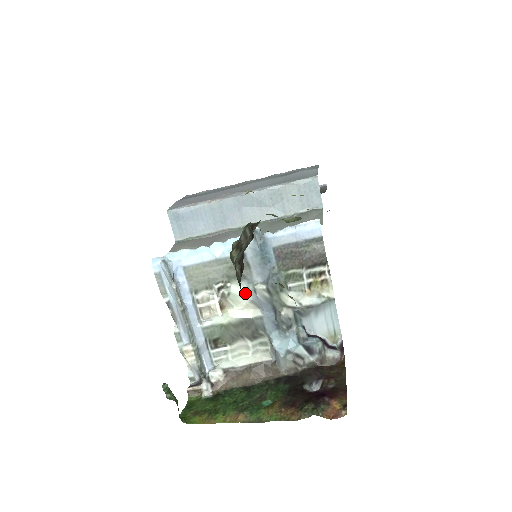
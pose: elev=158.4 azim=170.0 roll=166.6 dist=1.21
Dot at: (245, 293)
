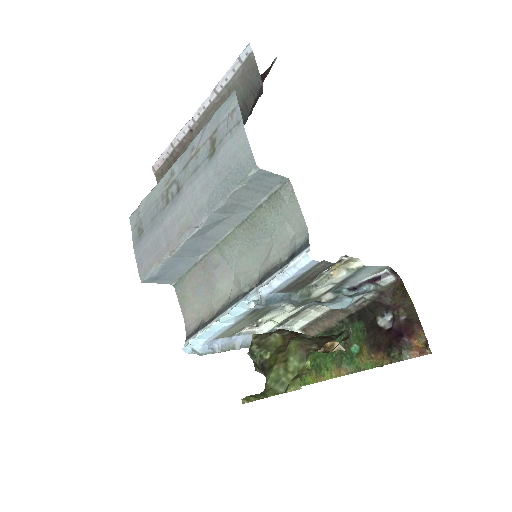
Dot at: (278, 312)
